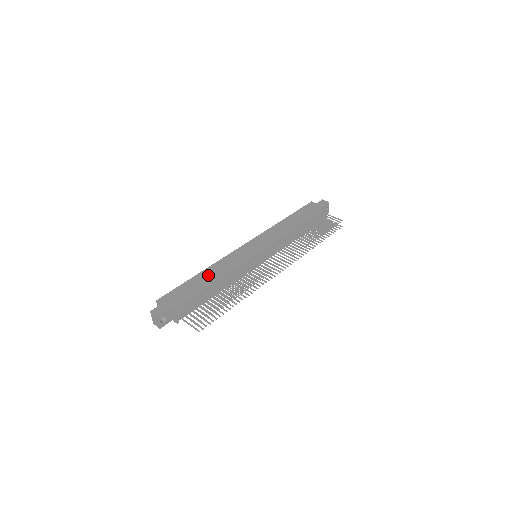
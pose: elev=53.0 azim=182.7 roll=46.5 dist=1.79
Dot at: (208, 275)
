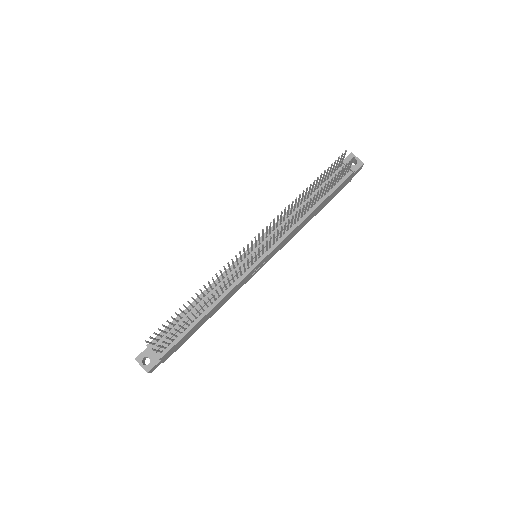
Dot at: occluded
